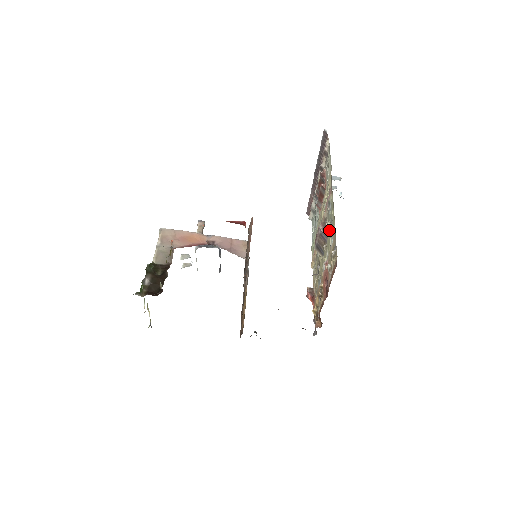
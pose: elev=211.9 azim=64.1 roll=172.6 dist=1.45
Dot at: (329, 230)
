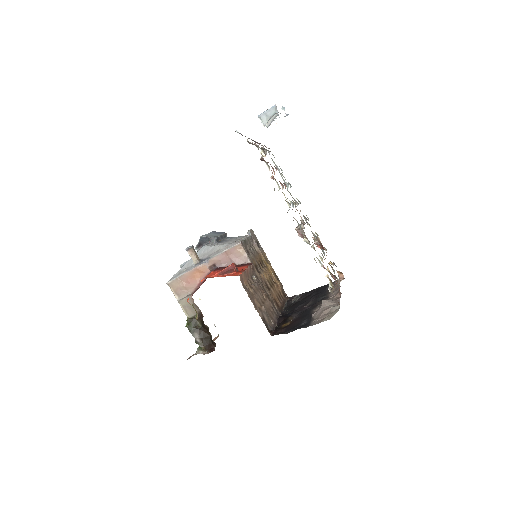
Dot at: occluded
